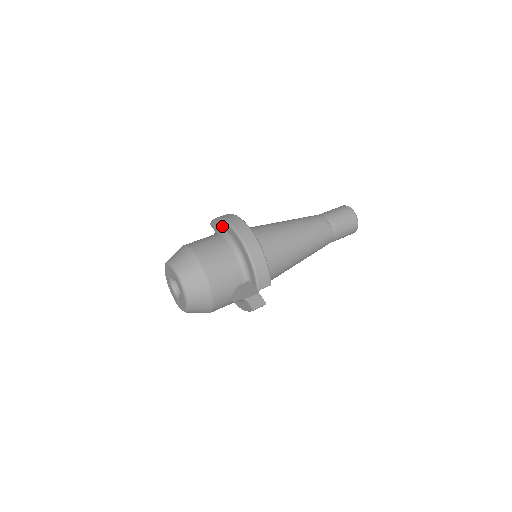
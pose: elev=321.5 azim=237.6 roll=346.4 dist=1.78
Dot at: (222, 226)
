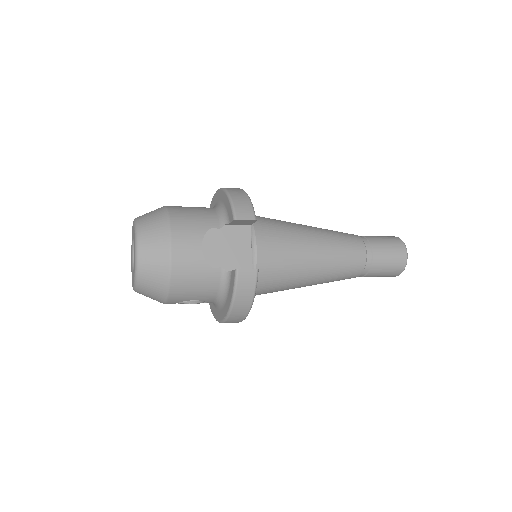
Dot at: occluded
